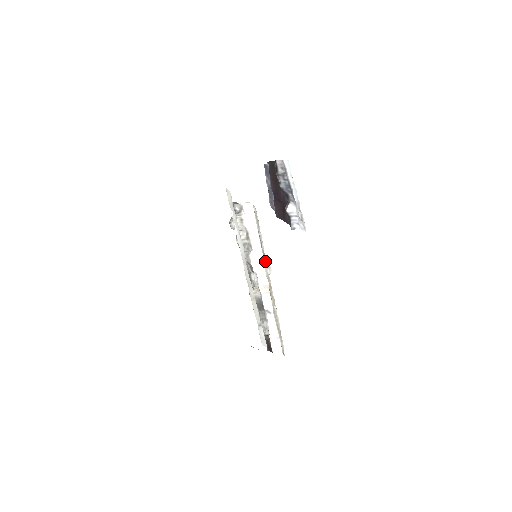
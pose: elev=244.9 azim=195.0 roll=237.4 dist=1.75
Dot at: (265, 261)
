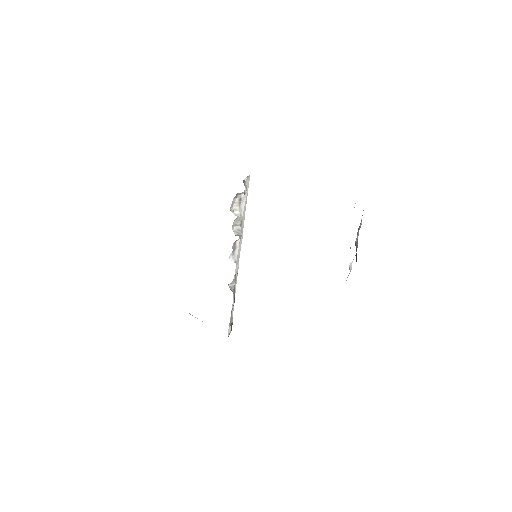
Dot at: occluded
